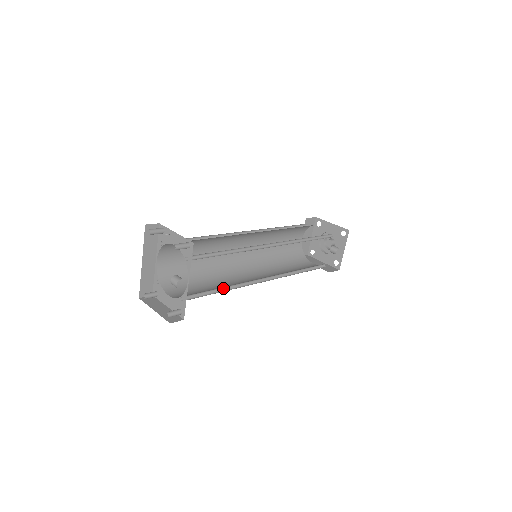
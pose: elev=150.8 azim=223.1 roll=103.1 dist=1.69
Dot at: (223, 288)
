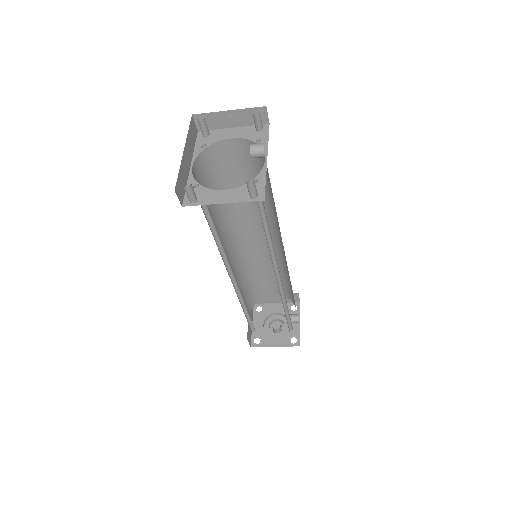
Dot at: (264, 231)
